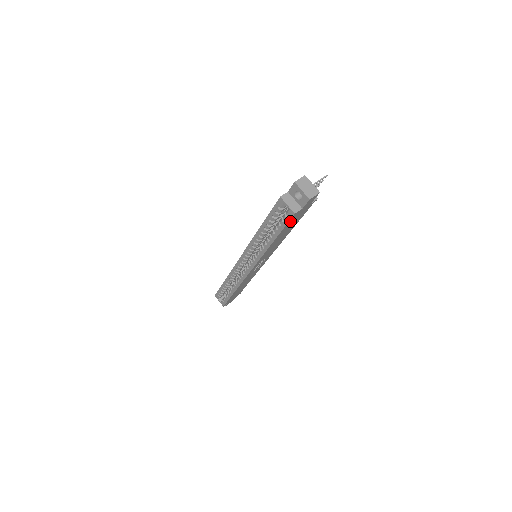
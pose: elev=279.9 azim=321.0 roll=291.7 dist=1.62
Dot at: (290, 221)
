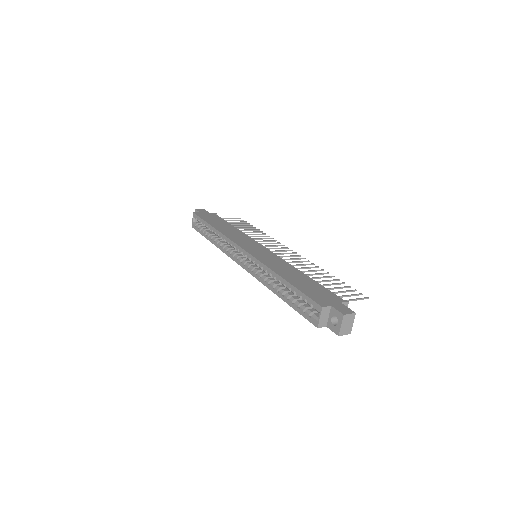
Dot at: occluded
